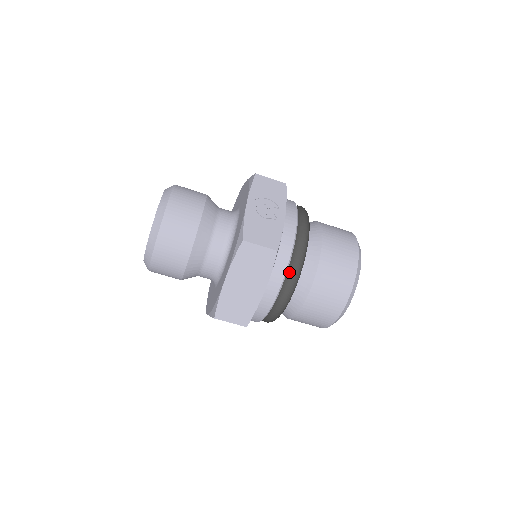
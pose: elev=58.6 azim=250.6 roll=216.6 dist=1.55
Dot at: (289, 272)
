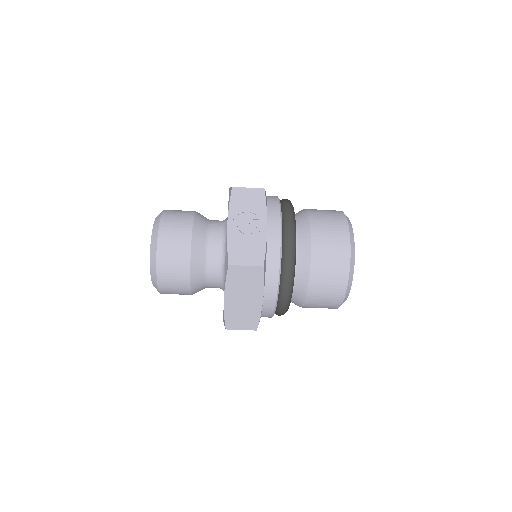
Dot at: (282, 277)
